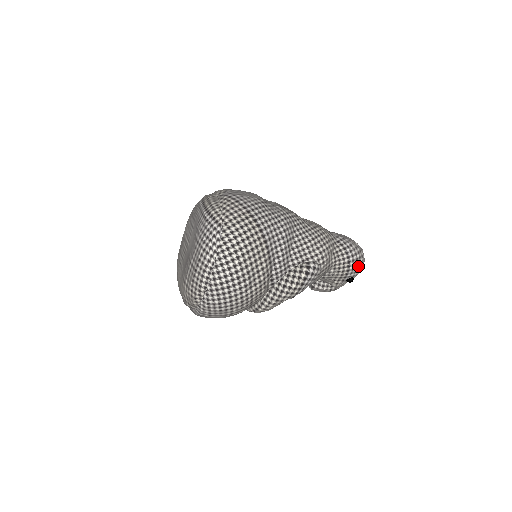
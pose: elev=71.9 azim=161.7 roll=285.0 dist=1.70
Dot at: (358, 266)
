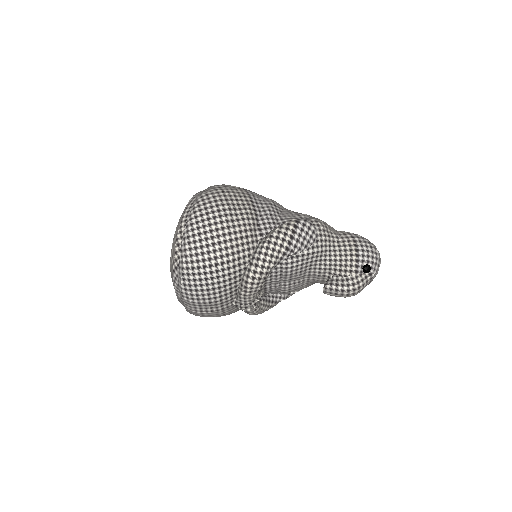
Dot at: (369, 250)
